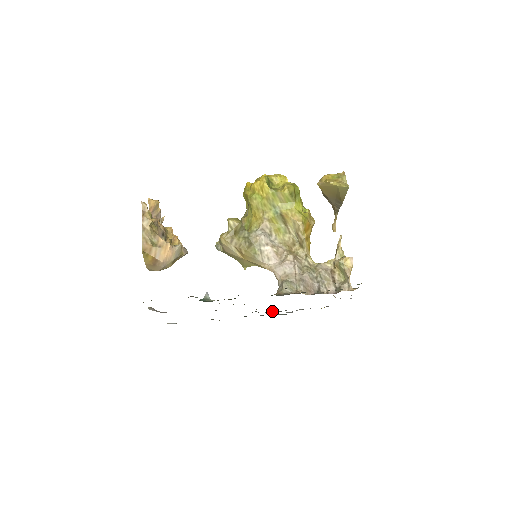
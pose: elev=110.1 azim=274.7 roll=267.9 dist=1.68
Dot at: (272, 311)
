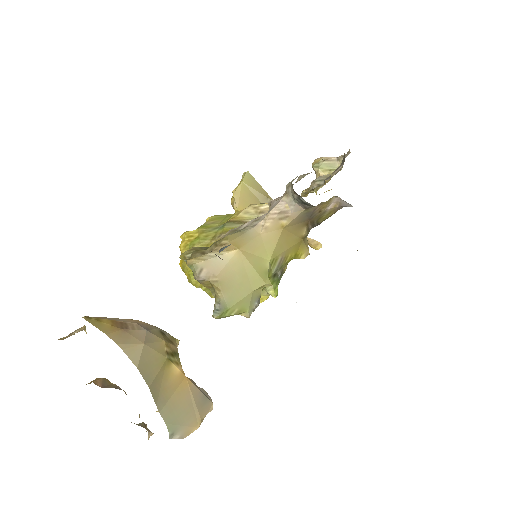
Dot at: occluded
